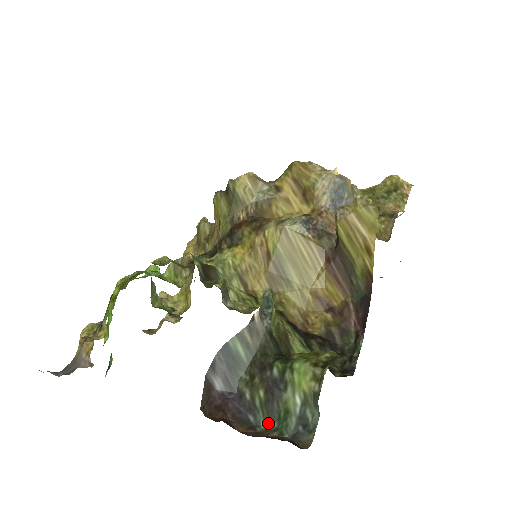
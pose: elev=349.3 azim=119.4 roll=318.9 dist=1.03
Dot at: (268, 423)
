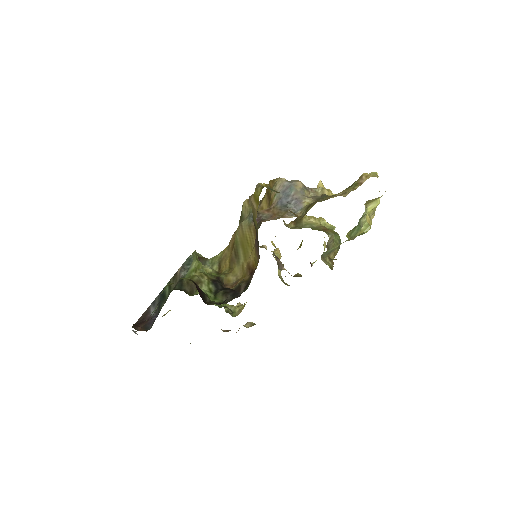
Dot at: occluded
